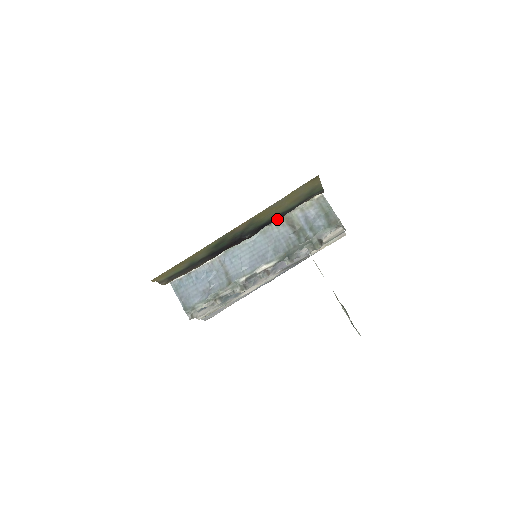
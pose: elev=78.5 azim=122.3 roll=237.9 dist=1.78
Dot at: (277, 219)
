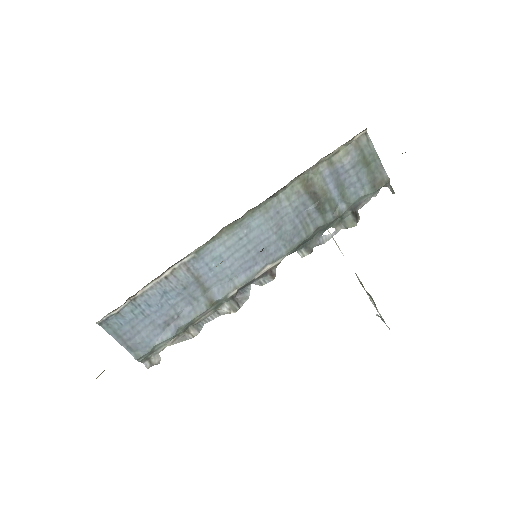
Dot at: occluded
